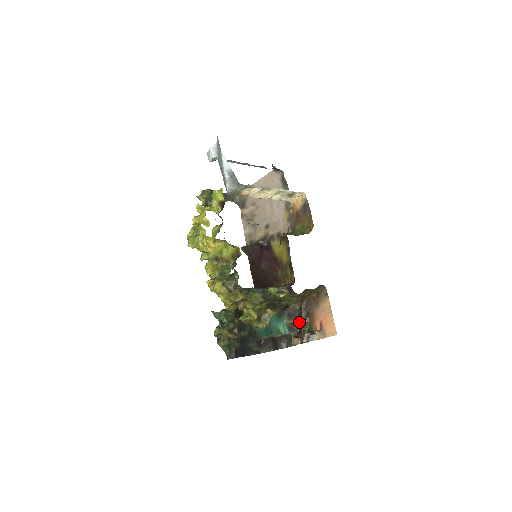
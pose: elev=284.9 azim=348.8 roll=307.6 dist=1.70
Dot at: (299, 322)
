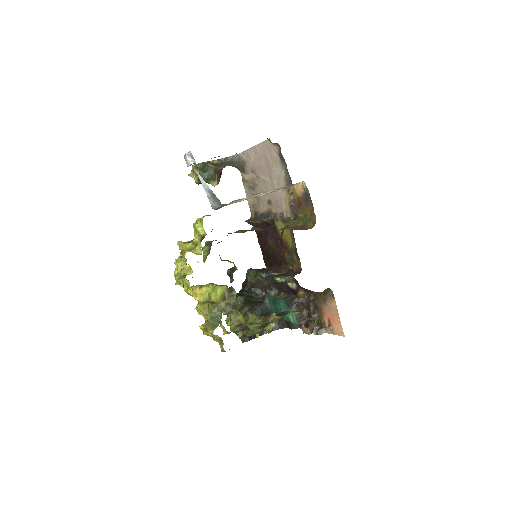
Dot at: (308, 312)
